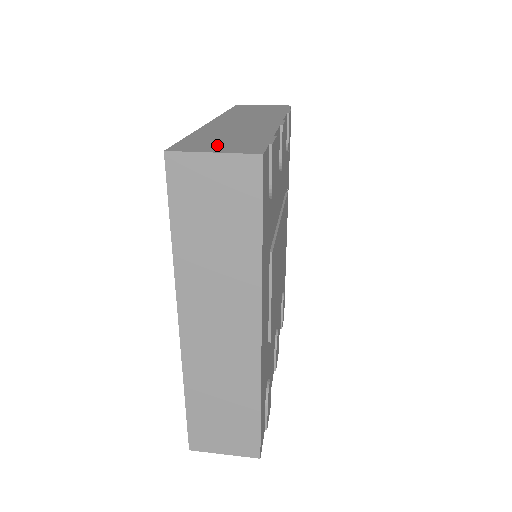
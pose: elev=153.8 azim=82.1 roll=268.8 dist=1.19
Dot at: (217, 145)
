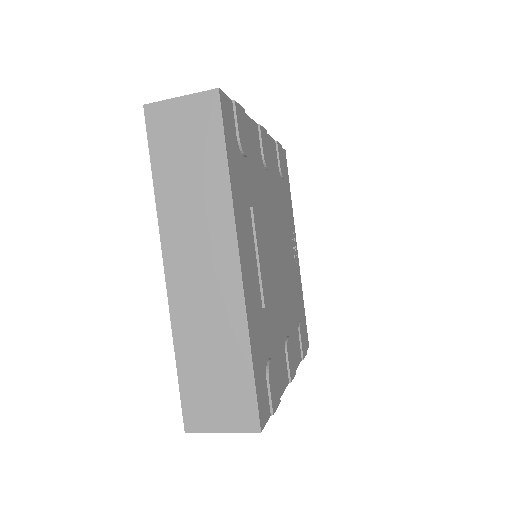
Dot at: occluded
